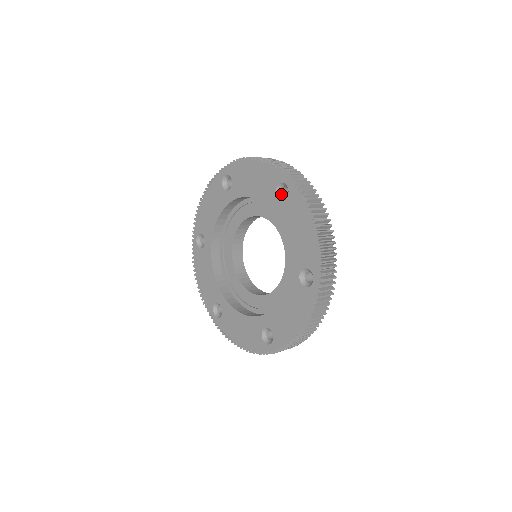
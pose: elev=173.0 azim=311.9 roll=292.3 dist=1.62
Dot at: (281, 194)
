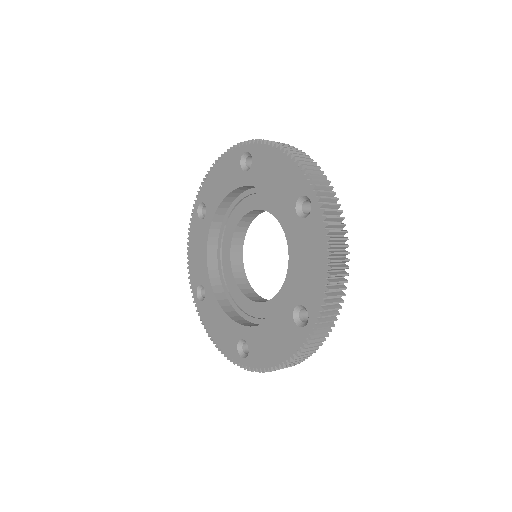
Dot at: (247, 167)
